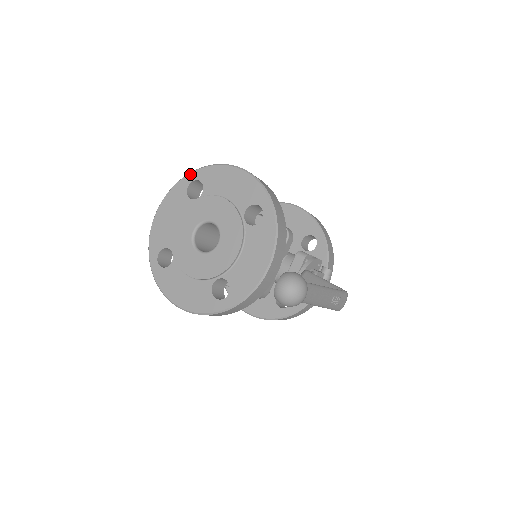
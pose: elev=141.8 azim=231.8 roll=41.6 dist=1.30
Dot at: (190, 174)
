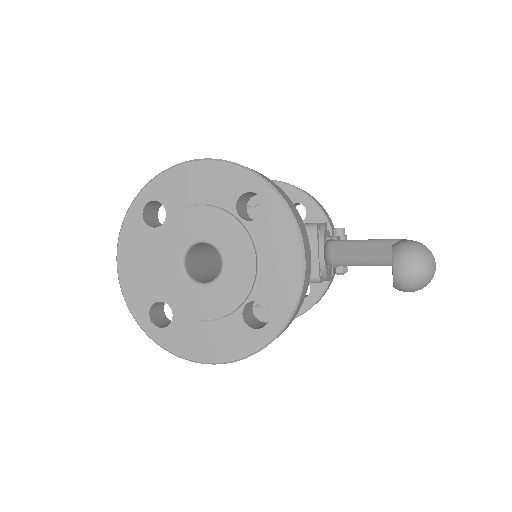
Dot at: (136, 199)
